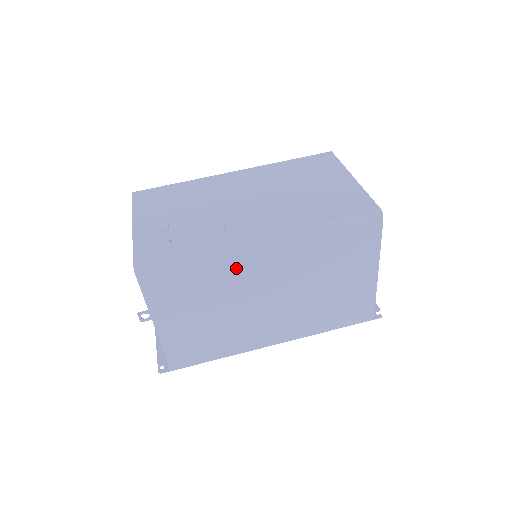
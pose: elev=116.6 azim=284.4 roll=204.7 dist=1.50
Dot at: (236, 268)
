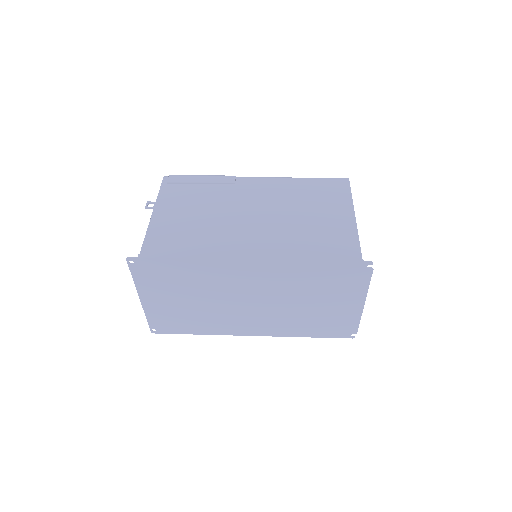
Dot at: (232, 187)
